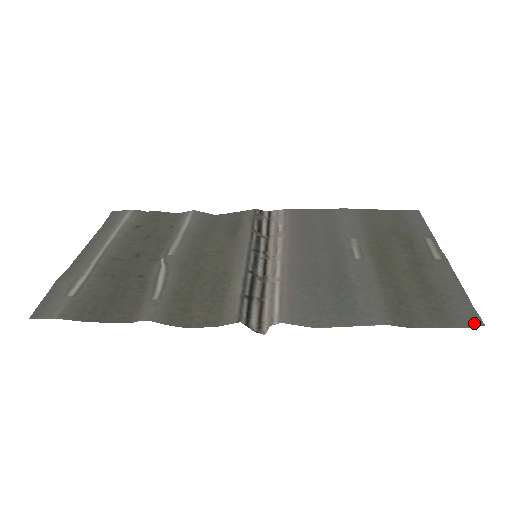
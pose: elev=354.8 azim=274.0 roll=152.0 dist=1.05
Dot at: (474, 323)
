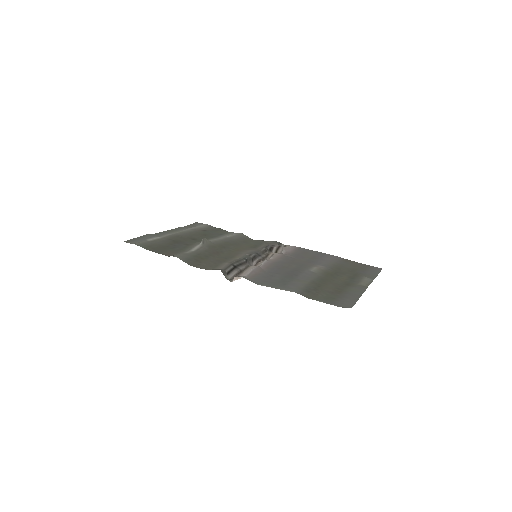
Dot at: (347, 307)
